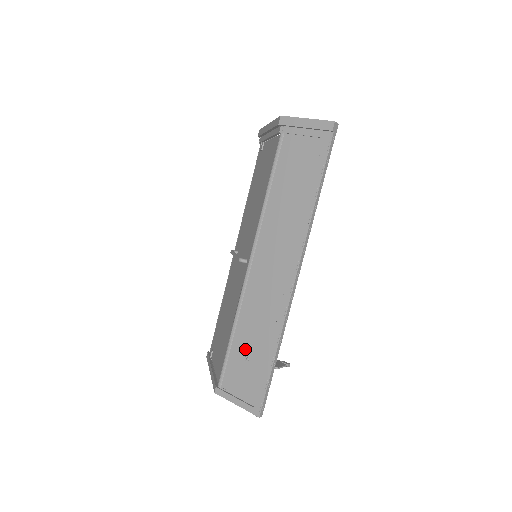
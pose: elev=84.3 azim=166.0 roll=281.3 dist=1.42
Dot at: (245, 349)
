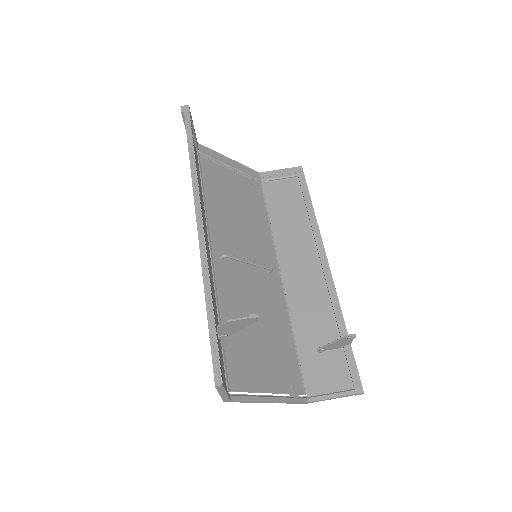
Dot at: occluded
